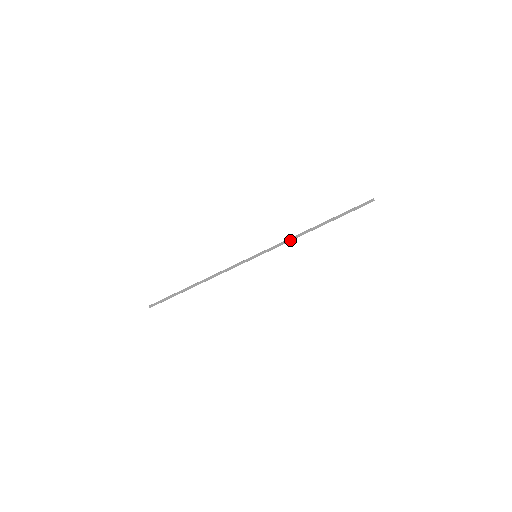
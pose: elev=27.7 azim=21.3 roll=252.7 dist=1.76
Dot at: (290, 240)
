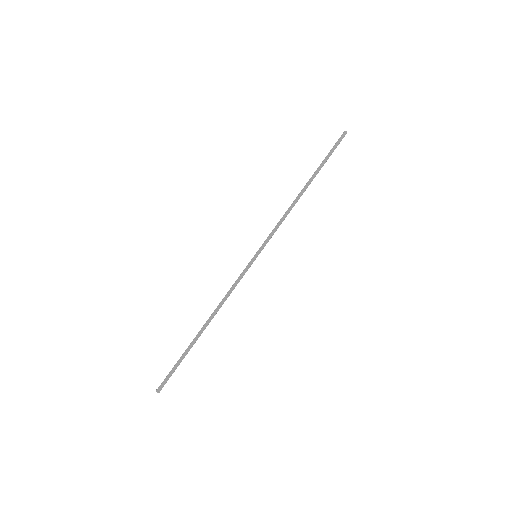
Dot at: occluded
